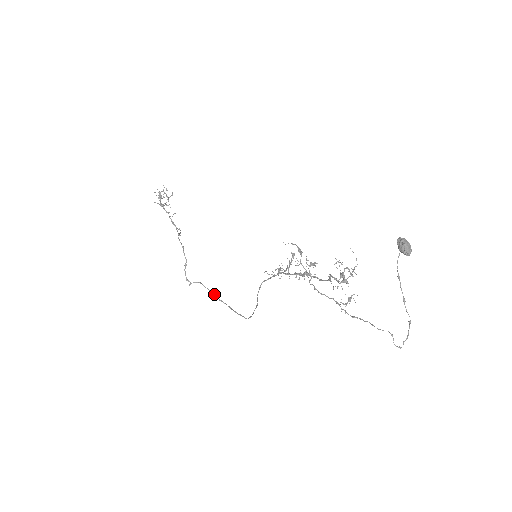
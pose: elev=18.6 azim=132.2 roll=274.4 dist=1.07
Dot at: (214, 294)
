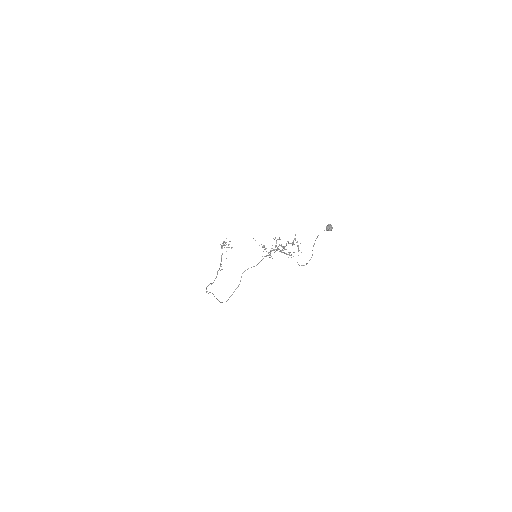
Dot at: (216, 298)
